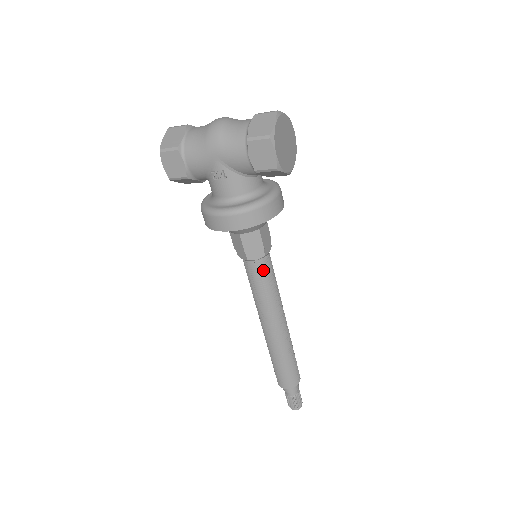
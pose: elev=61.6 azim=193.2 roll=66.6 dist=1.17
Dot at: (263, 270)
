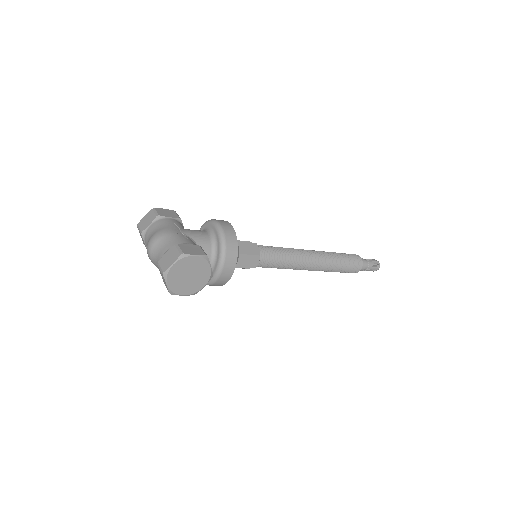
Dot at: (264, 267)
